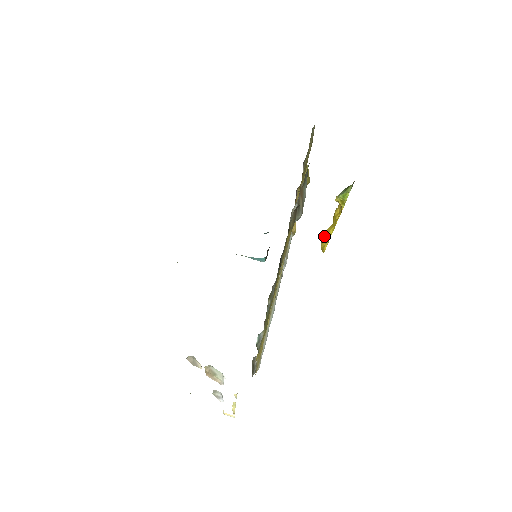
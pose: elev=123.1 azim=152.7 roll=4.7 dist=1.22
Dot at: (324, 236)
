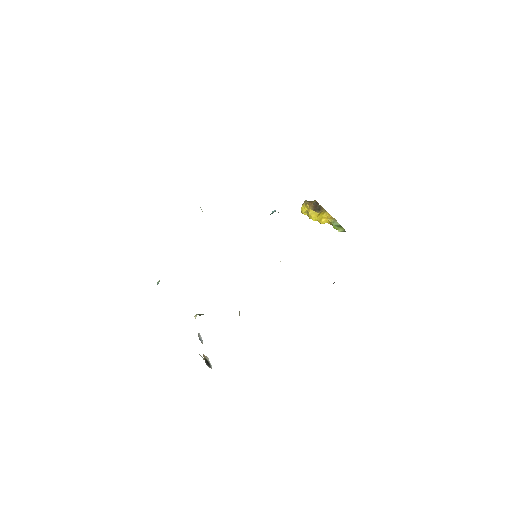
Dot at: (308, 212)
